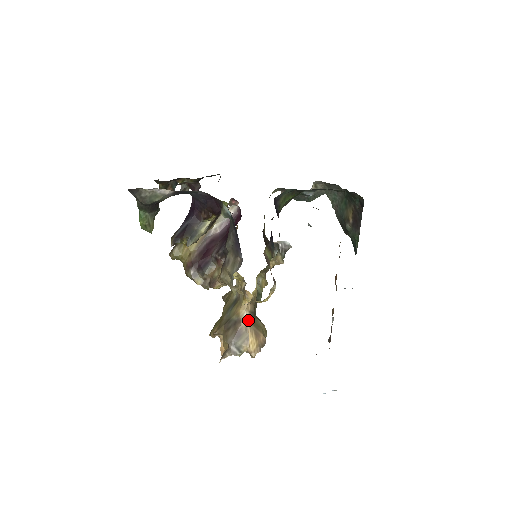
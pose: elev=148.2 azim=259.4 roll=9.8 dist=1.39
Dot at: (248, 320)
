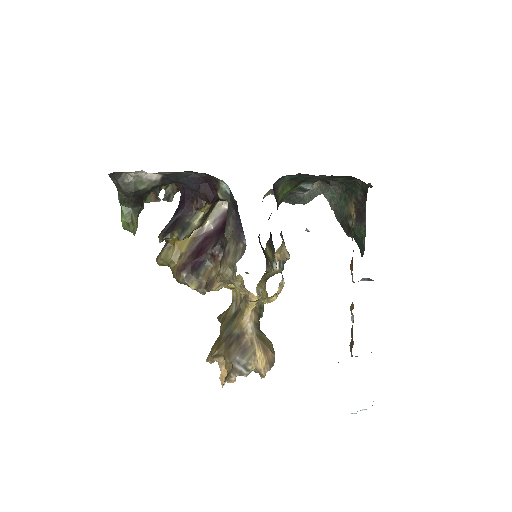
Dot at: (253, 332)
